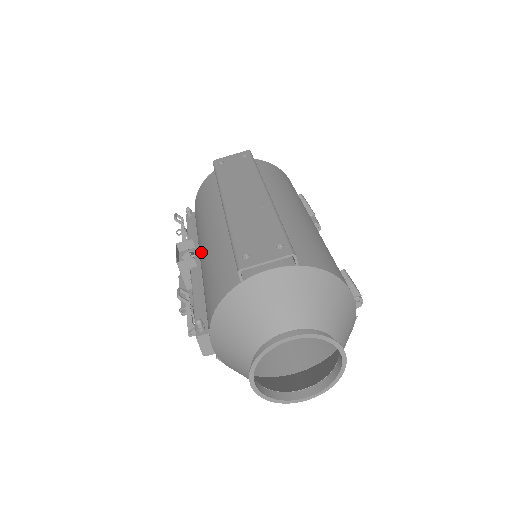
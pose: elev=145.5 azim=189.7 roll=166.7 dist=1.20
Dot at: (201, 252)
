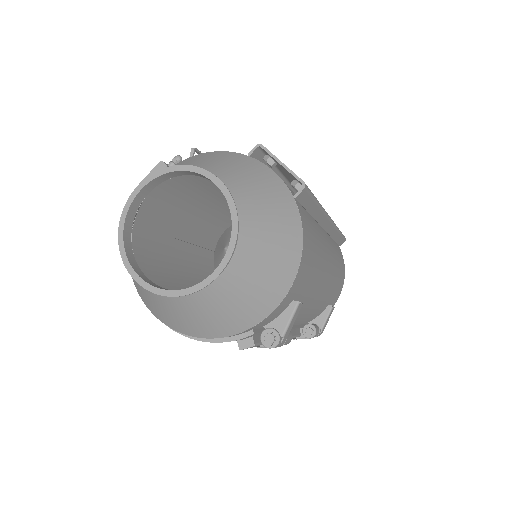
Dot at: occluded
